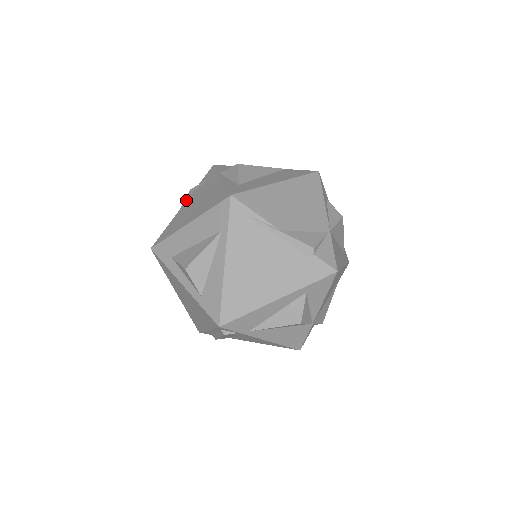
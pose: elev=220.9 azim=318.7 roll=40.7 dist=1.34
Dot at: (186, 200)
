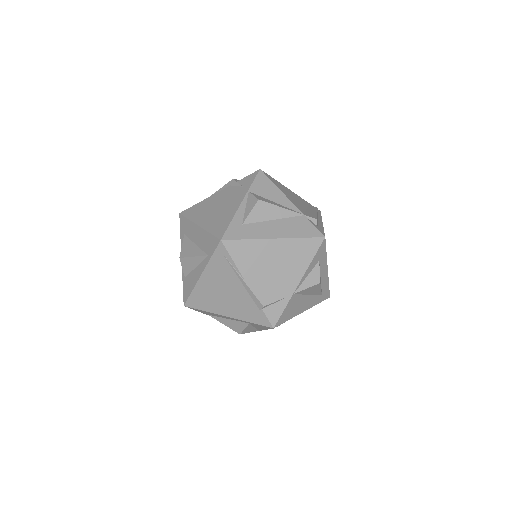
Dot at: (224, 187)
